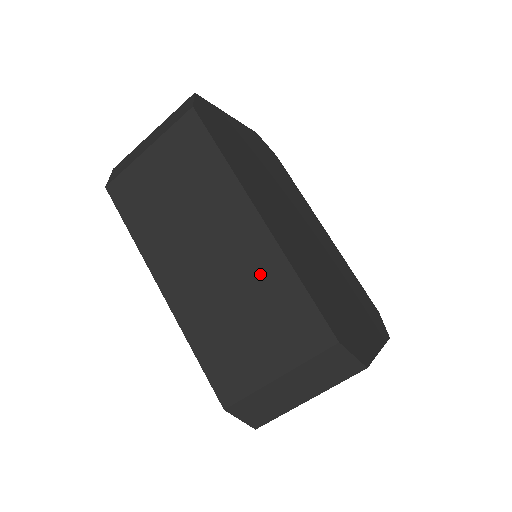
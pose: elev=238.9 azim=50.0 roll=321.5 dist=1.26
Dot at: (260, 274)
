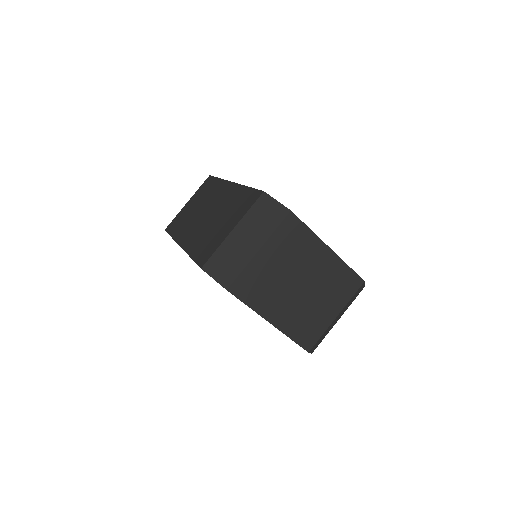
Dot at: (229, 200)
